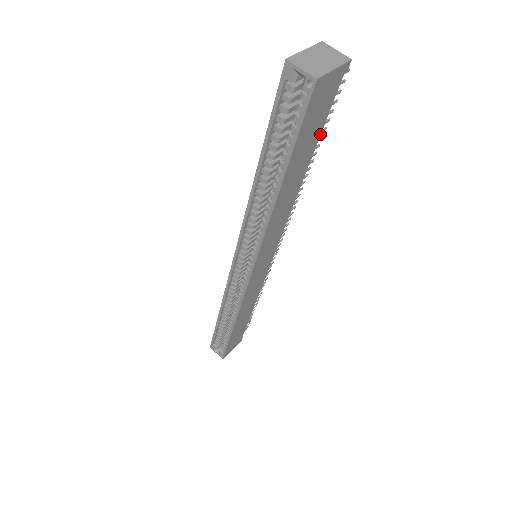
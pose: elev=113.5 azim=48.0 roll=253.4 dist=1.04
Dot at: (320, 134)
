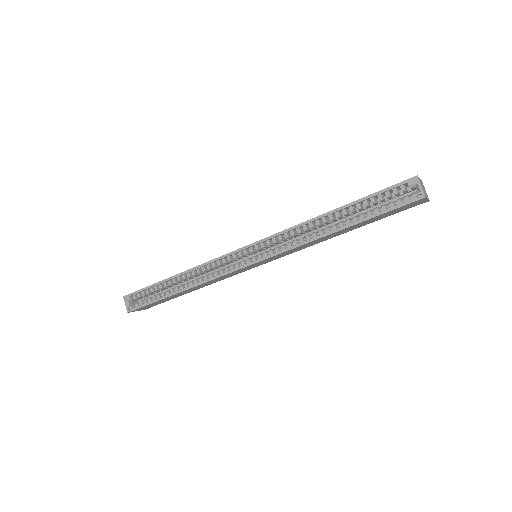
Dot at: occluded
